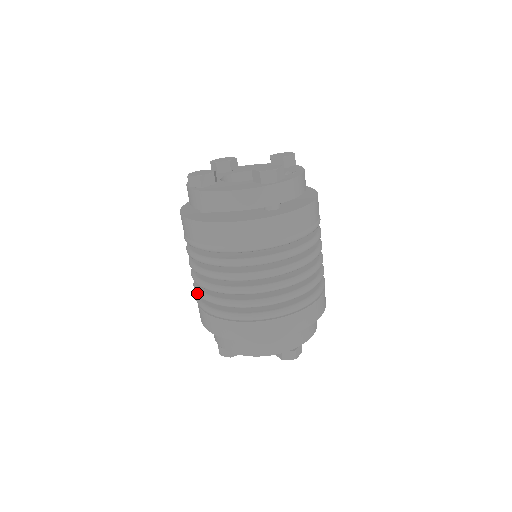
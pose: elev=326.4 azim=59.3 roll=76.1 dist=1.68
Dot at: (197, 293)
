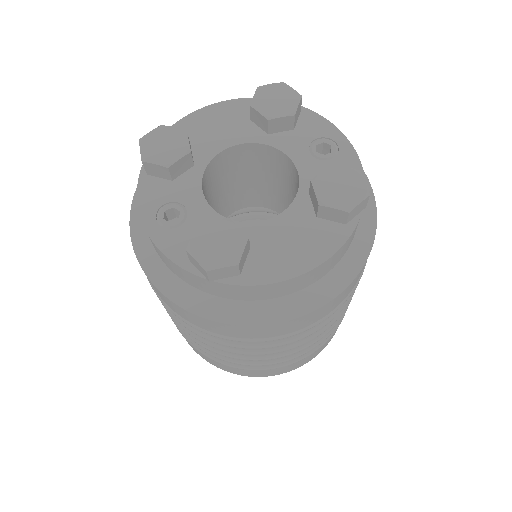
Dot at: occluded
